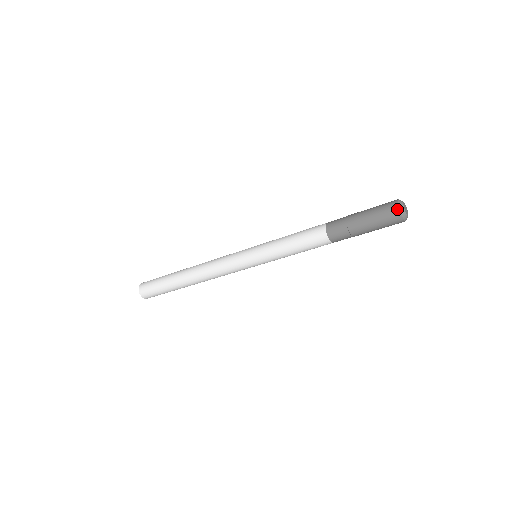
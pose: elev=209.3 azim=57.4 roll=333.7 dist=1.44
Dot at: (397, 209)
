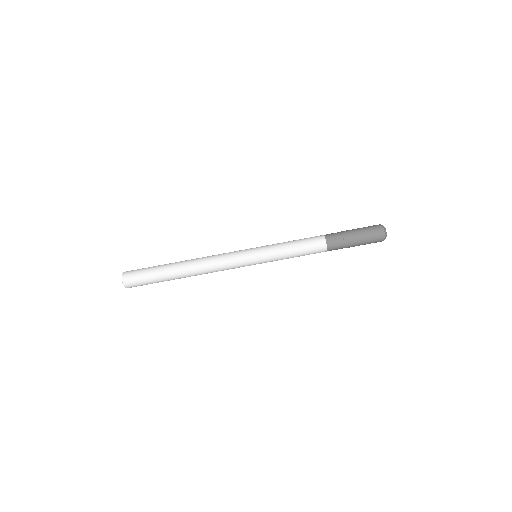
Dot at: (381, 227)
